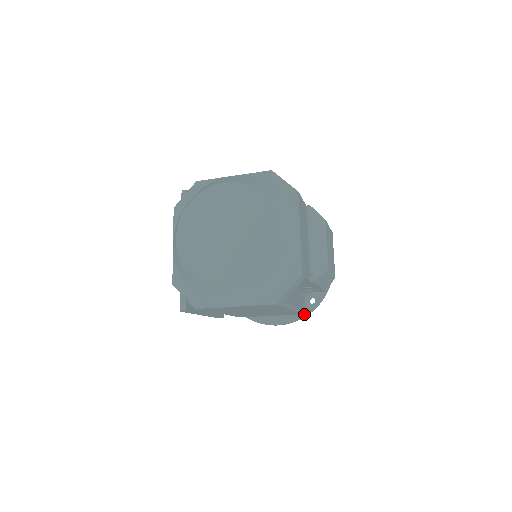
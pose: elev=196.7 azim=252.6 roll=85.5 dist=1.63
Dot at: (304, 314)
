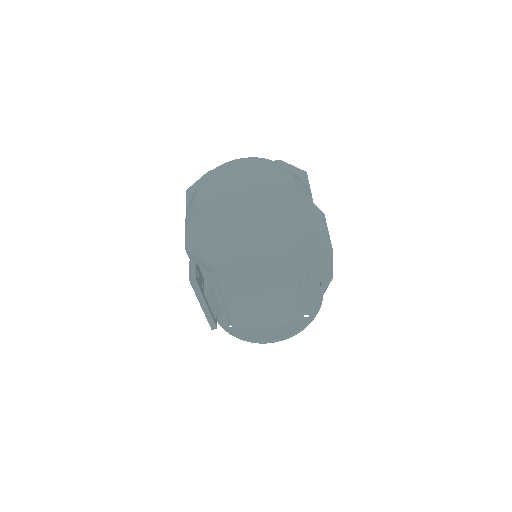
Dot at: (300, 327)
